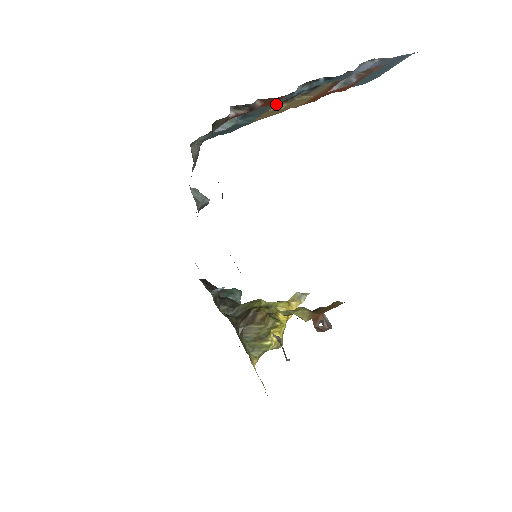
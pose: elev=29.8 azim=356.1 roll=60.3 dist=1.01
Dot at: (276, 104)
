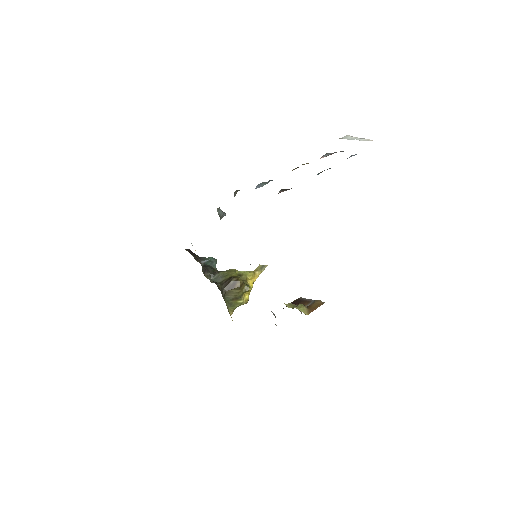
Dot at: occluded
